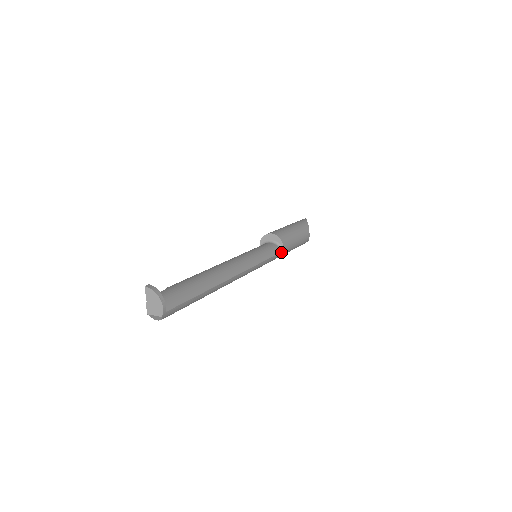
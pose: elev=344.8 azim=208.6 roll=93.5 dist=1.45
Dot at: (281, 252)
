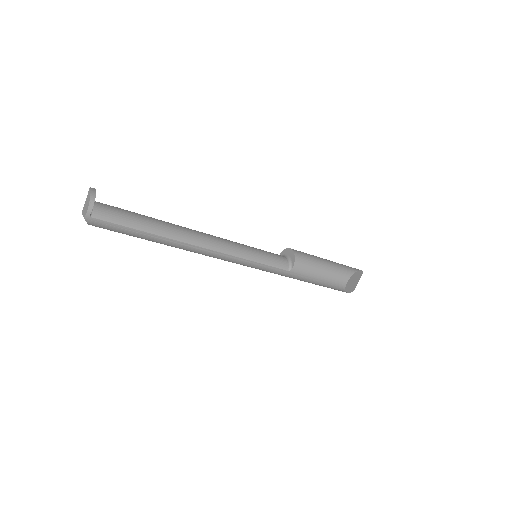
Dot at: (288, 271)
